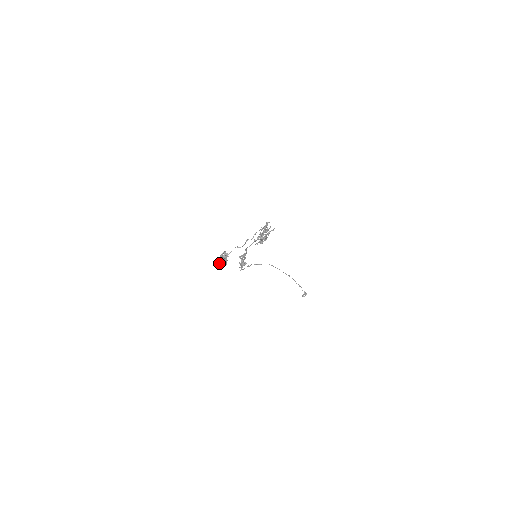
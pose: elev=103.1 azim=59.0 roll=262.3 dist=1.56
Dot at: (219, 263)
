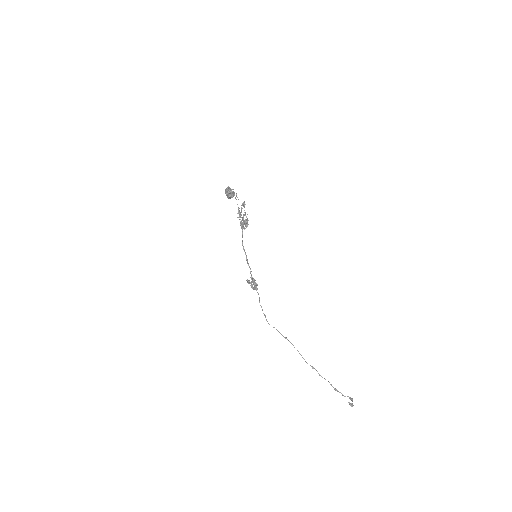
Dot at: (228, 189)
